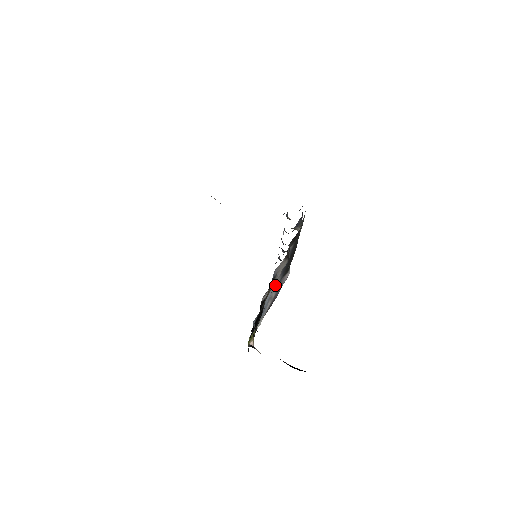
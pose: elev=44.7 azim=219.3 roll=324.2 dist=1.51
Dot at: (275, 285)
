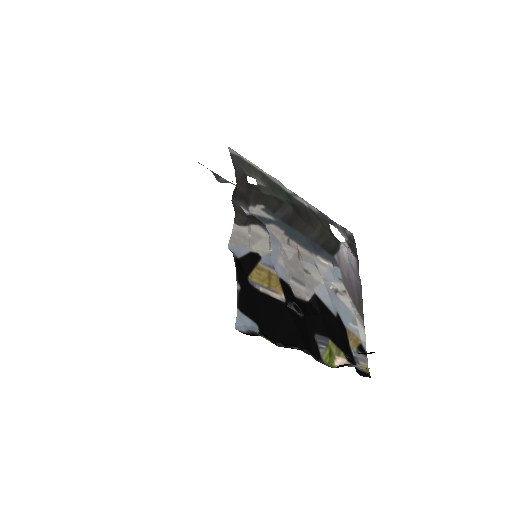
Dot at: (322, 272)
